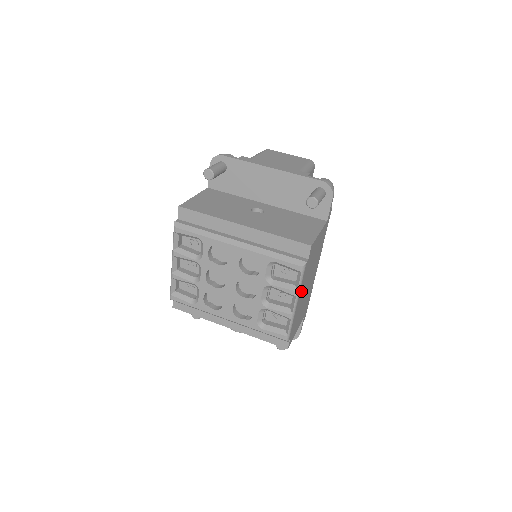
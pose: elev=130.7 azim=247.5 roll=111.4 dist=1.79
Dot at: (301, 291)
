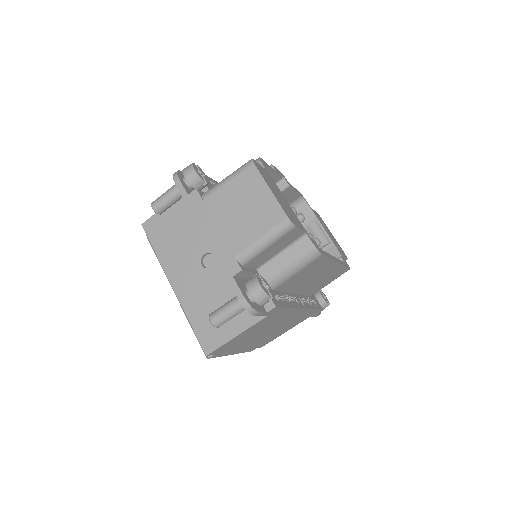
Dot at: (235, 350)
